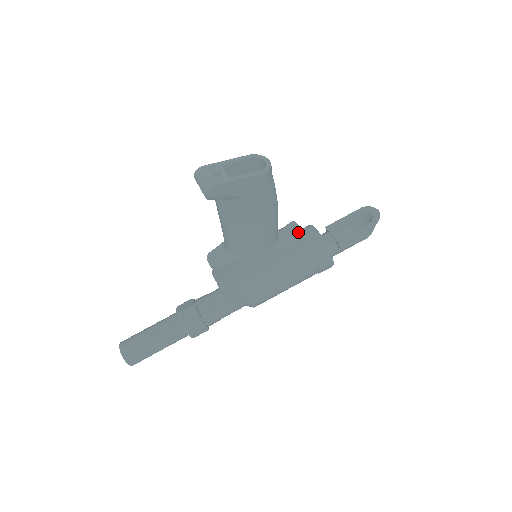
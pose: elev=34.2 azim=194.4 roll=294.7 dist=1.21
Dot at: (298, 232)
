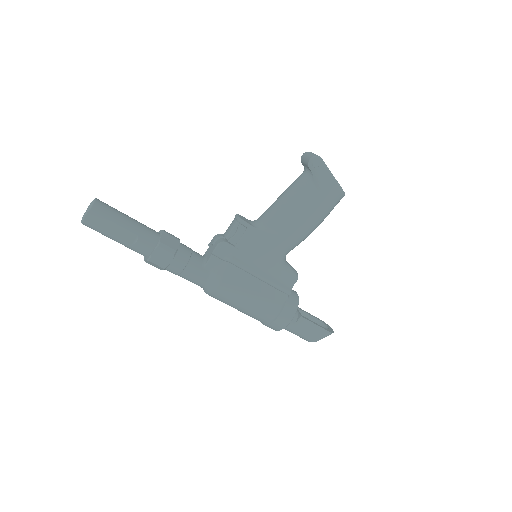
Dot at: (296, 271)
